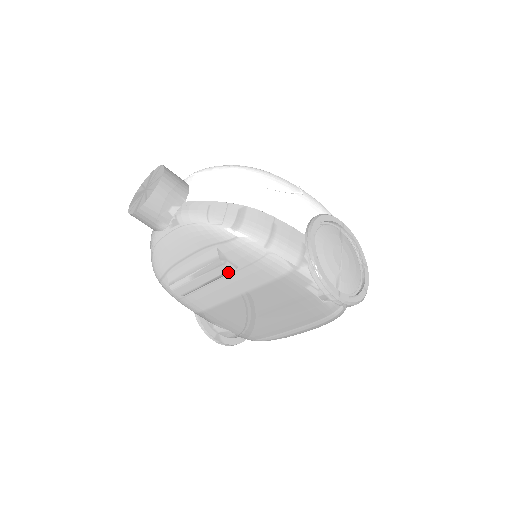
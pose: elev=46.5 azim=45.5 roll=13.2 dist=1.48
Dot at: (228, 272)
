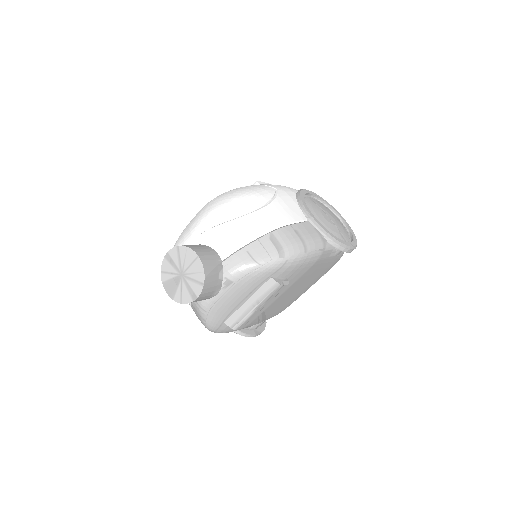
Dot at: occluded
